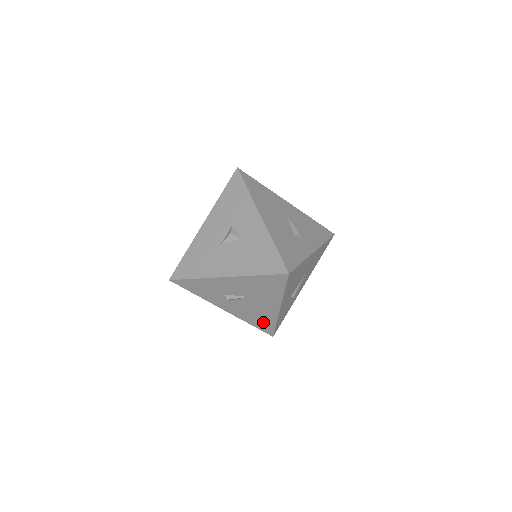
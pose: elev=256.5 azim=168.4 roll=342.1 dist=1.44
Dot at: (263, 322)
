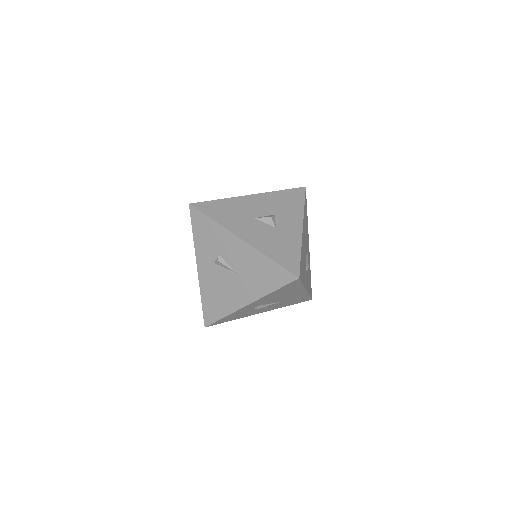
Dot at: (216, 306)
